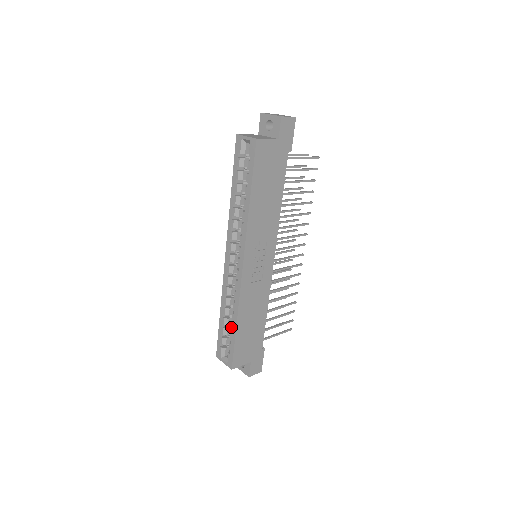
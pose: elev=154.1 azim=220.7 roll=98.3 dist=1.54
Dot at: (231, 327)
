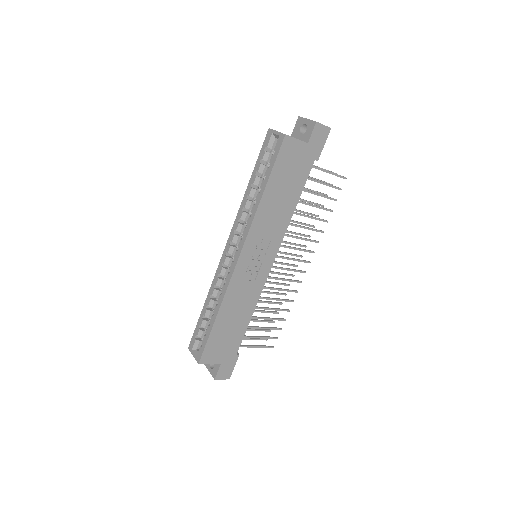
Dot at: (210, 319)
